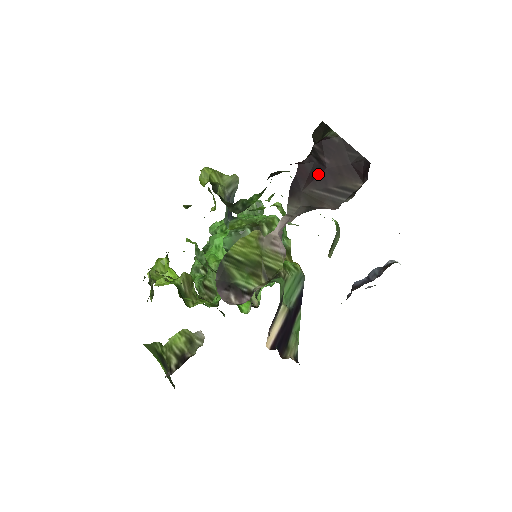
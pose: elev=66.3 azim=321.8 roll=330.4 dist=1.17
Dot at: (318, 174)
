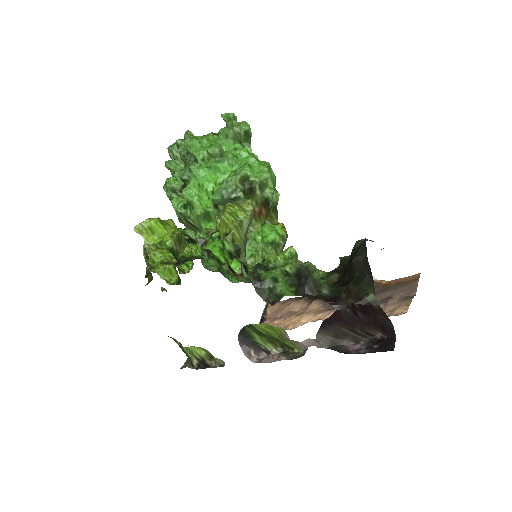
Dot at: (350, 321)
